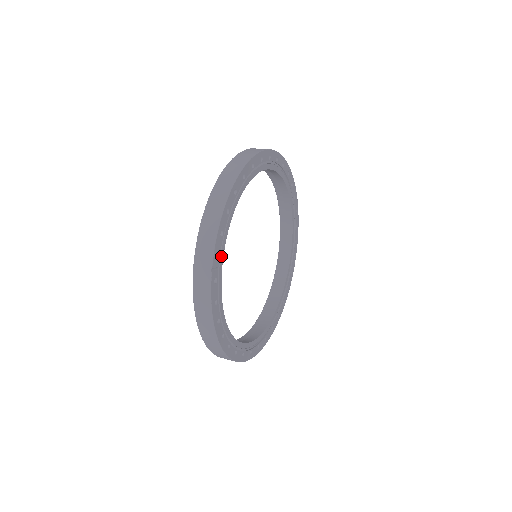
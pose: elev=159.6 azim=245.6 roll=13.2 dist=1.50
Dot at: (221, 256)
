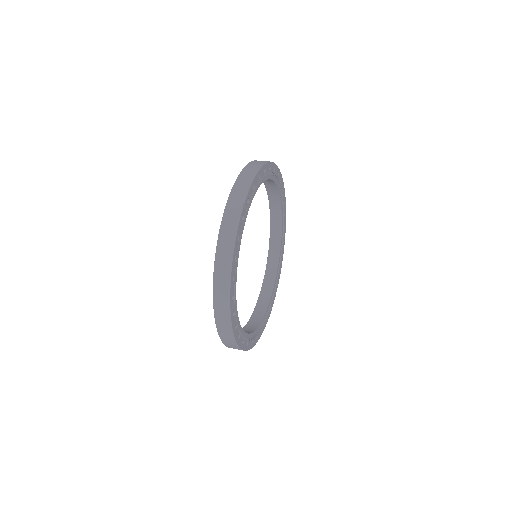
Dot at: (249, 205)
